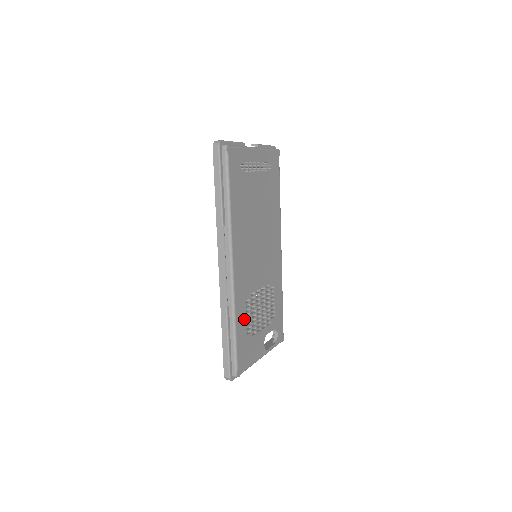
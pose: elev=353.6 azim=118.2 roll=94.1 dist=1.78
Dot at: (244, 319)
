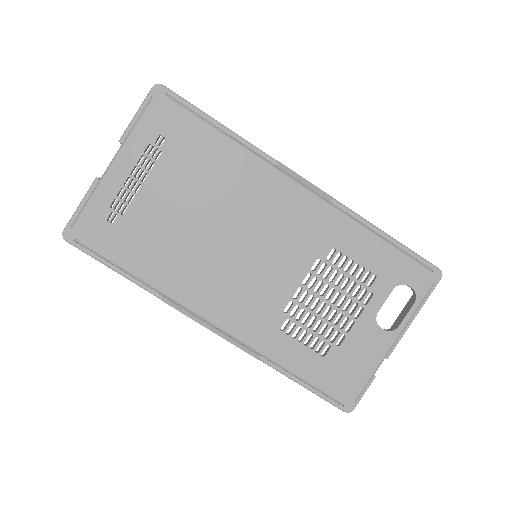
Dot at: (299, 347)
